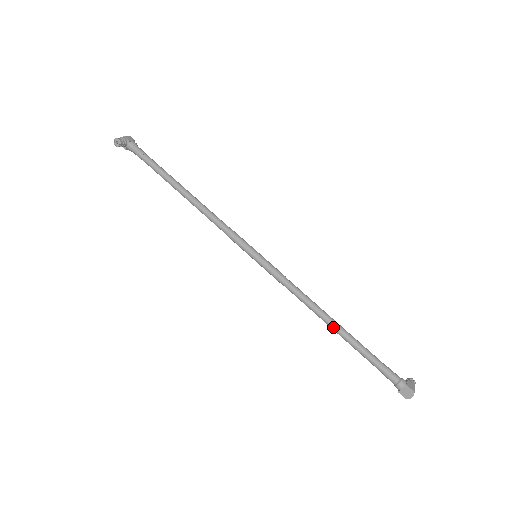
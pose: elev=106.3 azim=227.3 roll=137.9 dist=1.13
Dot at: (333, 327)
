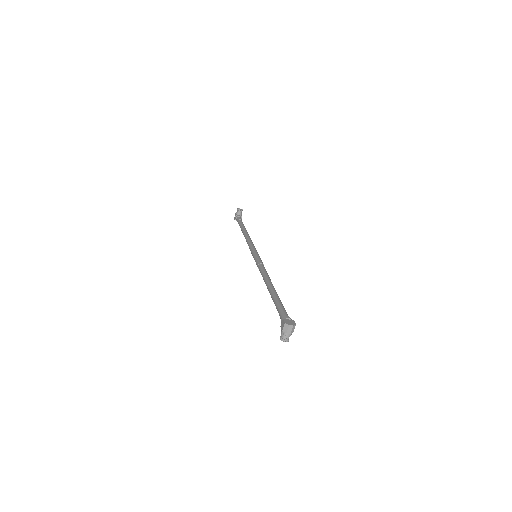
Dot at: (272, 285)
